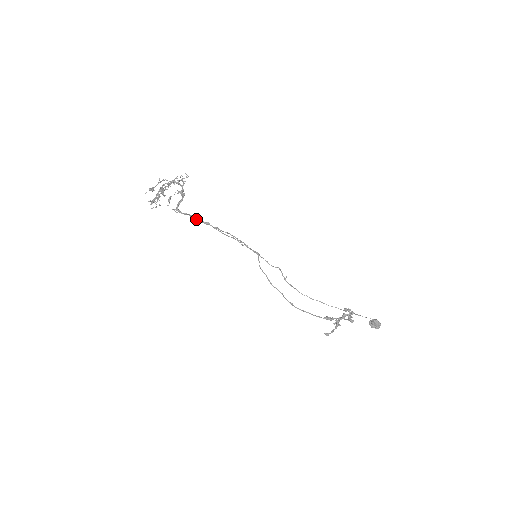
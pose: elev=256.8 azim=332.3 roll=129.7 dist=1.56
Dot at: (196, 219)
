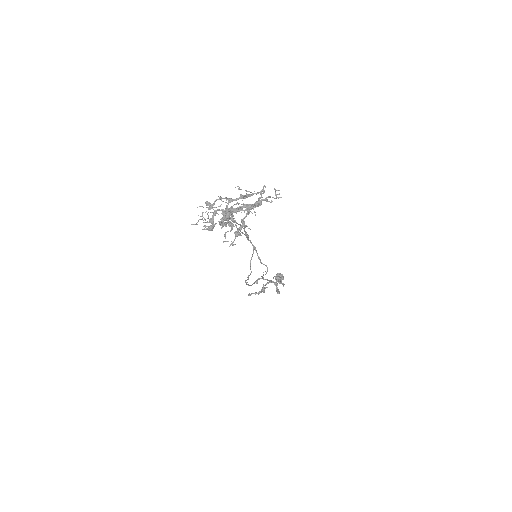
Dot at: (226, 219)
